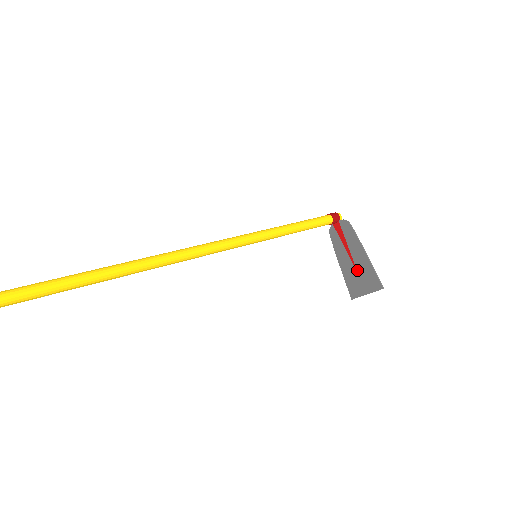
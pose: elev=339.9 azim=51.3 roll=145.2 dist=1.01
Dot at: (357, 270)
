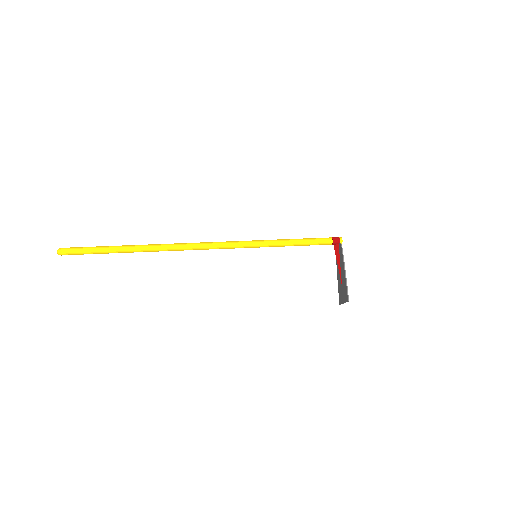
Dot at: (342, 283)
